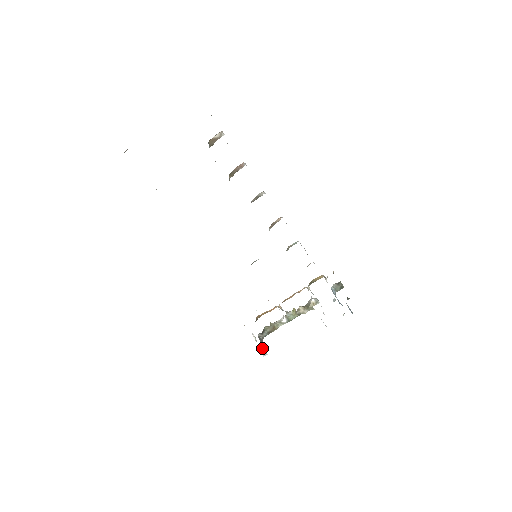
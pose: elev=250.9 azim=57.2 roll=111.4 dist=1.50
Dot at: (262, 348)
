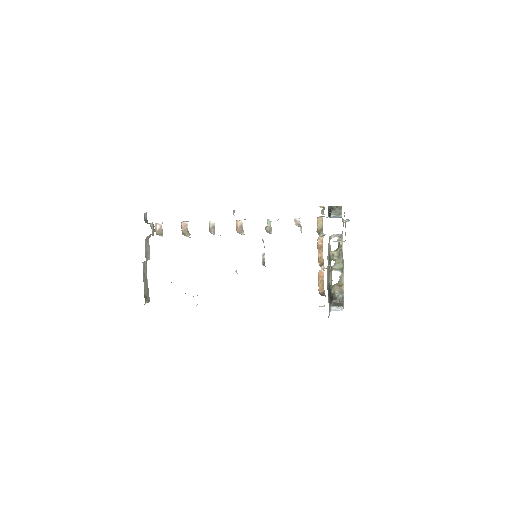
Dot at: (332, 306)
